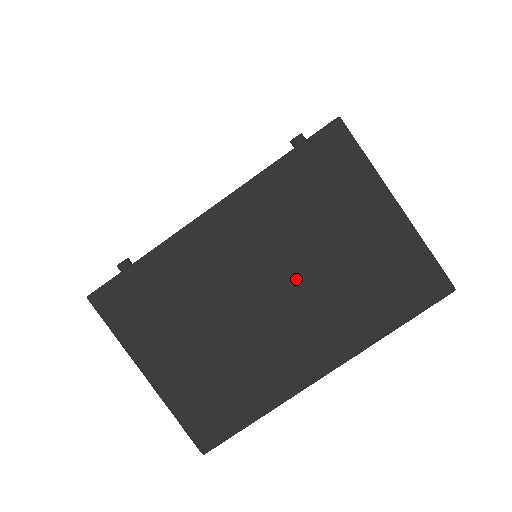
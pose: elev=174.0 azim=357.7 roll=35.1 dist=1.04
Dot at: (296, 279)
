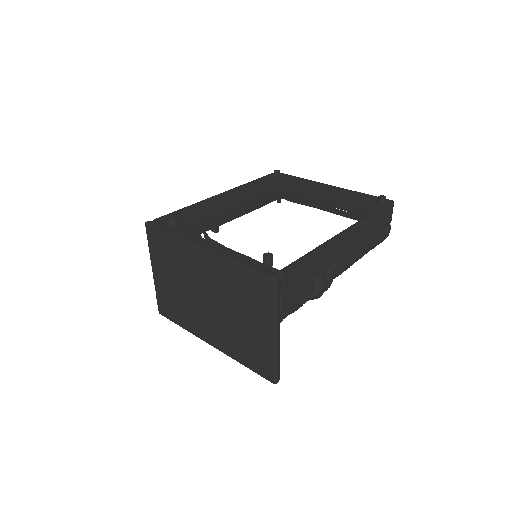
Dot at: (219, 308)
